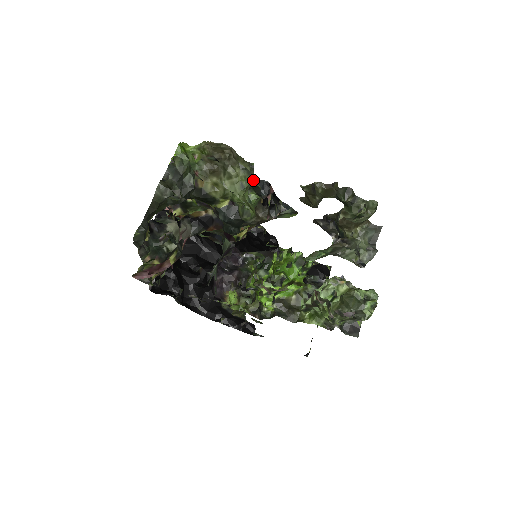
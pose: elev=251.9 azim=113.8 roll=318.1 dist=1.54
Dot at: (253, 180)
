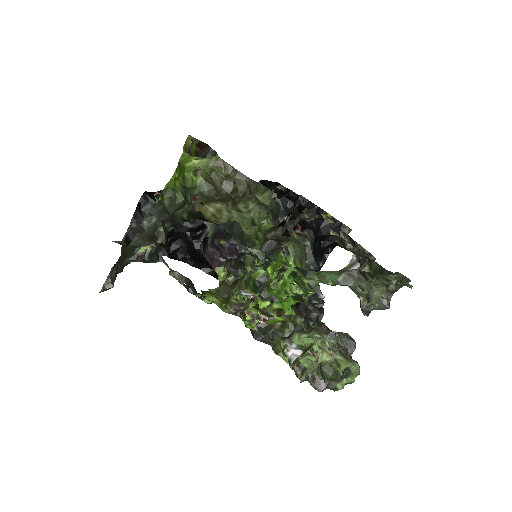
Dot at: occluded
